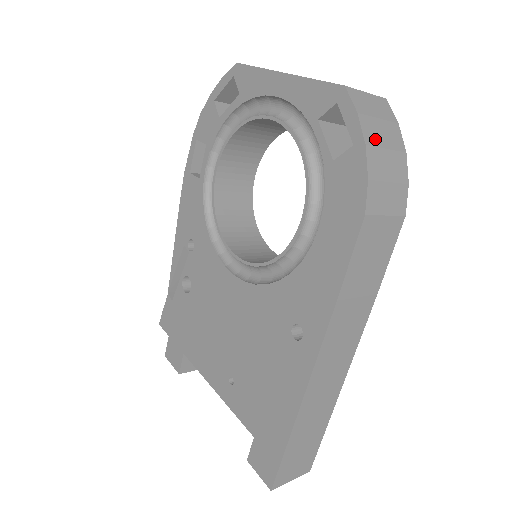
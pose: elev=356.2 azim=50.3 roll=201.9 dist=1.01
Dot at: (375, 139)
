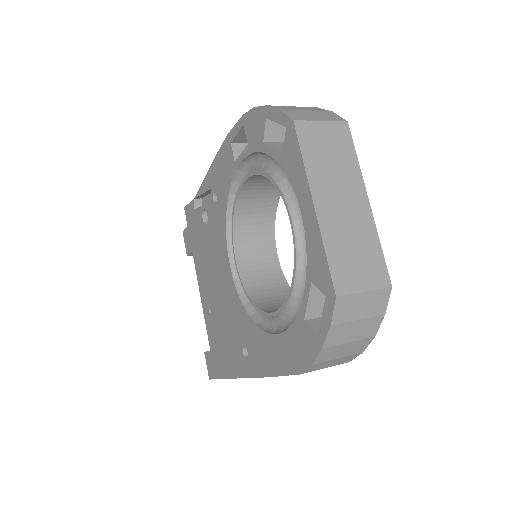
Dot at: (339, 339)
